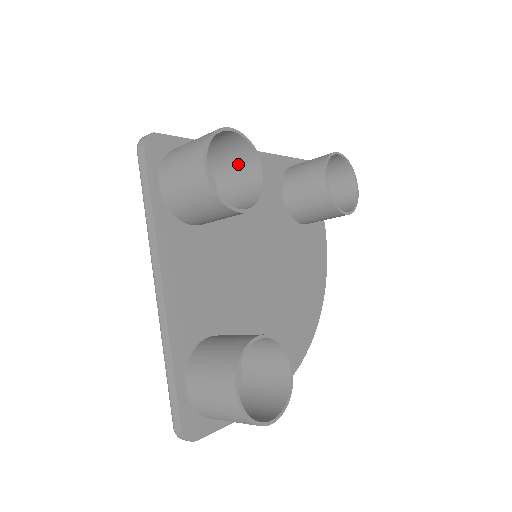
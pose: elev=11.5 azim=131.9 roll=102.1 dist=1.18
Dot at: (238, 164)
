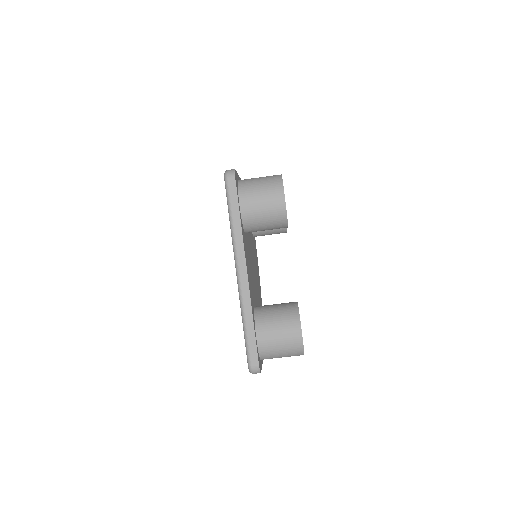
Dot at: occluded
